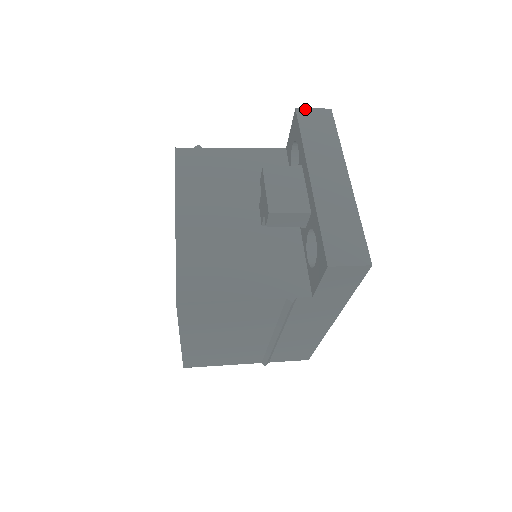
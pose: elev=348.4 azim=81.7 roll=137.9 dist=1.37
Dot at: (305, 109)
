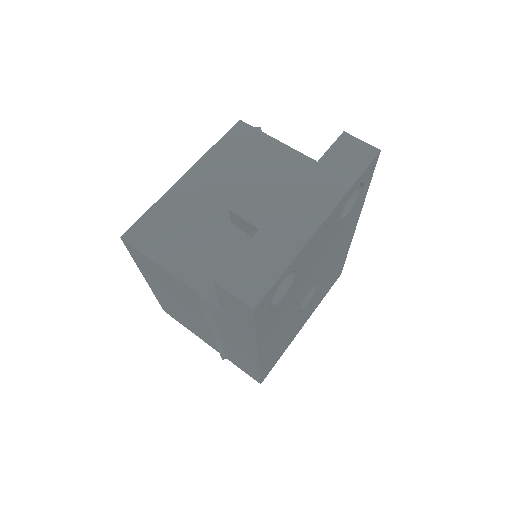
Dot at: (352, 137)
